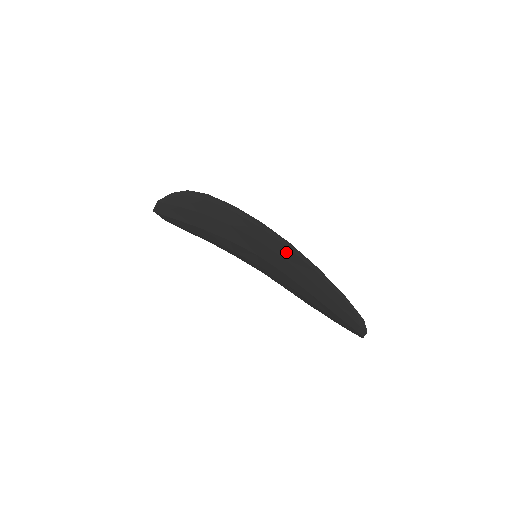
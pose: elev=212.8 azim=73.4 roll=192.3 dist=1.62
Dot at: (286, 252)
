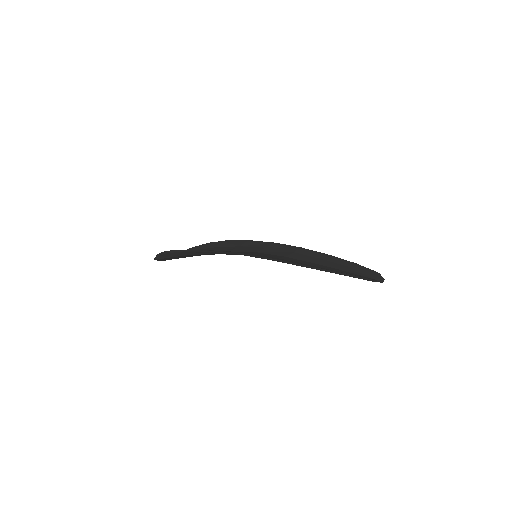
Dot at: occluded
